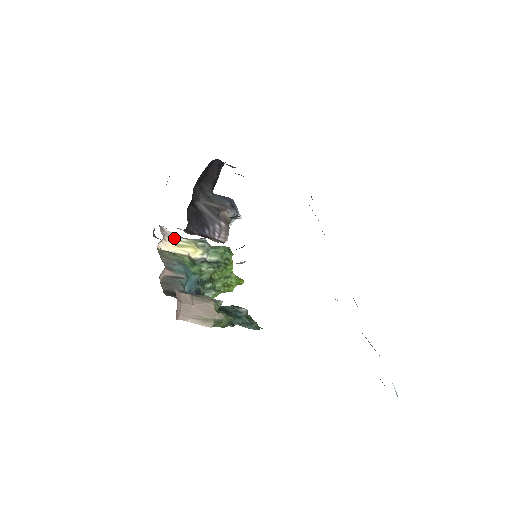
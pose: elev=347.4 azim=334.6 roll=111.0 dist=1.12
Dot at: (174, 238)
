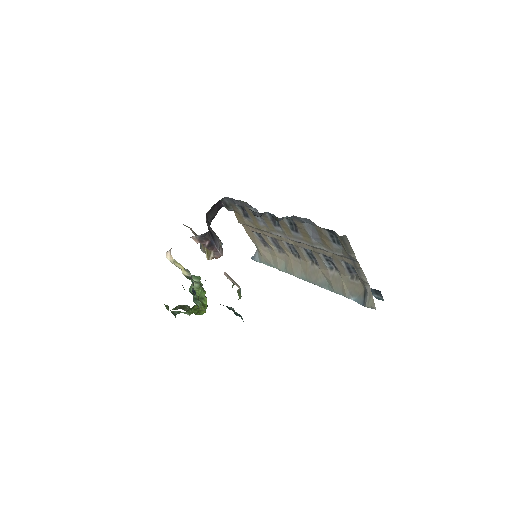
Dot at: occluded
